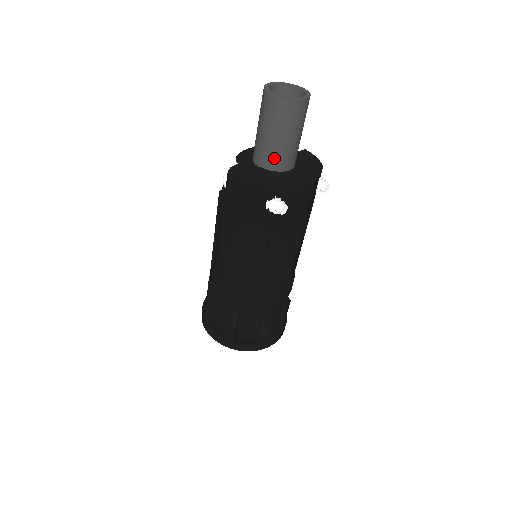
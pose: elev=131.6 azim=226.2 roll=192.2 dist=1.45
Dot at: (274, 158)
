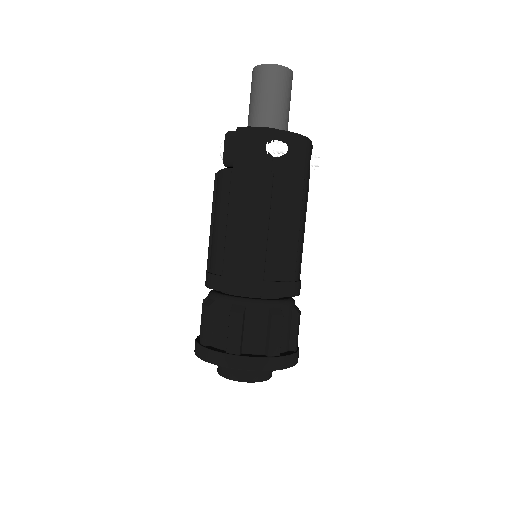
Dot at: (268, 121)
